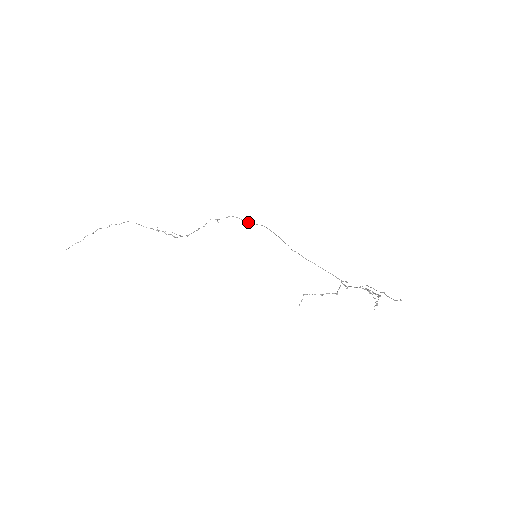
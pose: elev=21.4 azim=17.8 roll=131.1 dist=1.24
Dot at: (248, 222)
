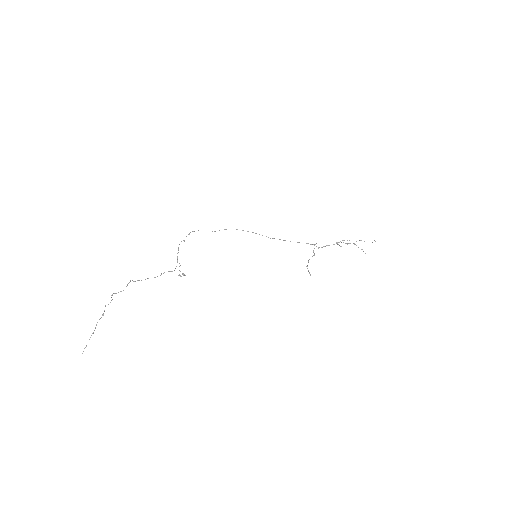
Dot at: occluded
